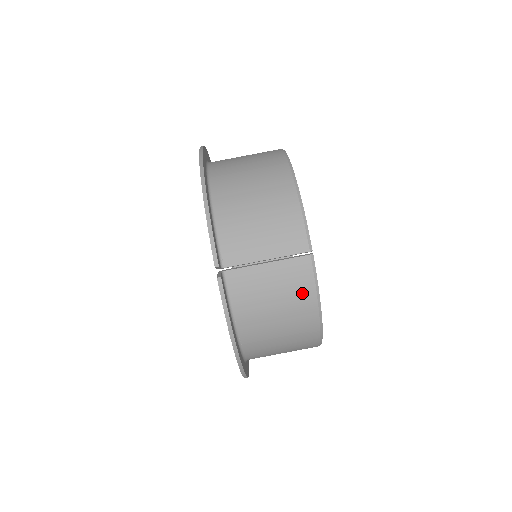
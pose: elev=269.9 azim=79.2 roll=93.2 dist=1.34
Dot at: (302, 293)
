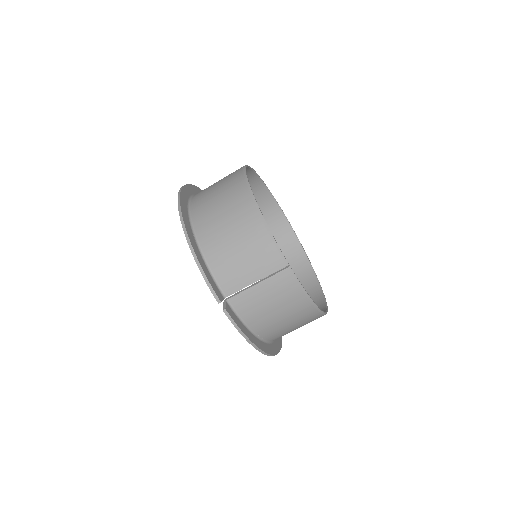
Dot at: (292, 295)
